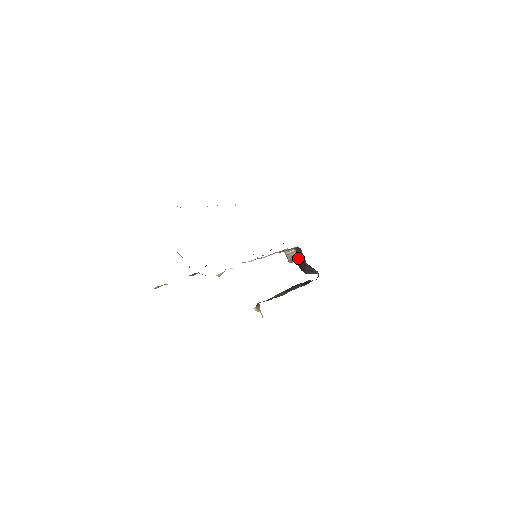
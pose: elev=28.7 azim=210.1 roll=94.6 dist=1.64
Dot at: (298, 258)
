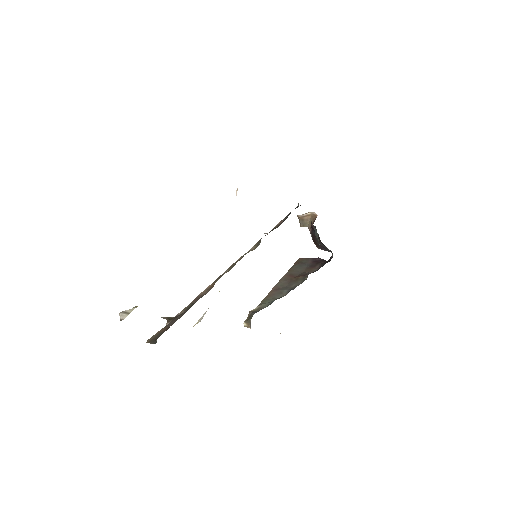
Dot at: occluded
